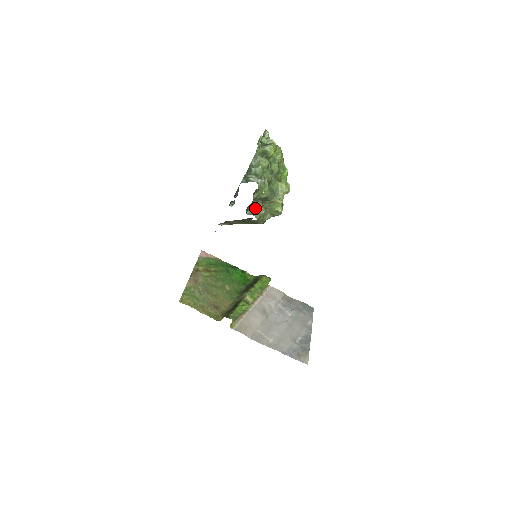
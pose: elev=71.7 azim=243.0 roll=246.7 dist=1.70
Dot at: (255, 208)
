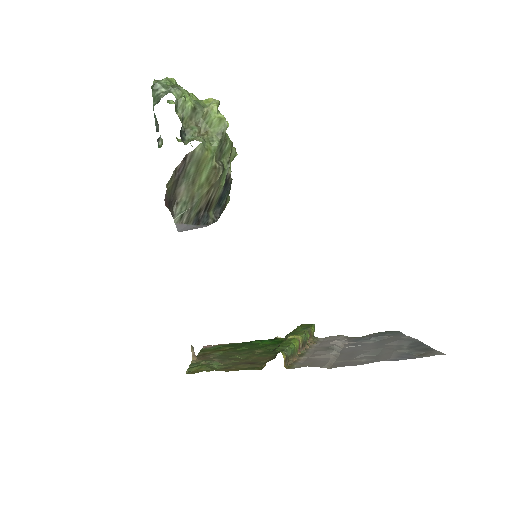
Dot at: (192, 135)
